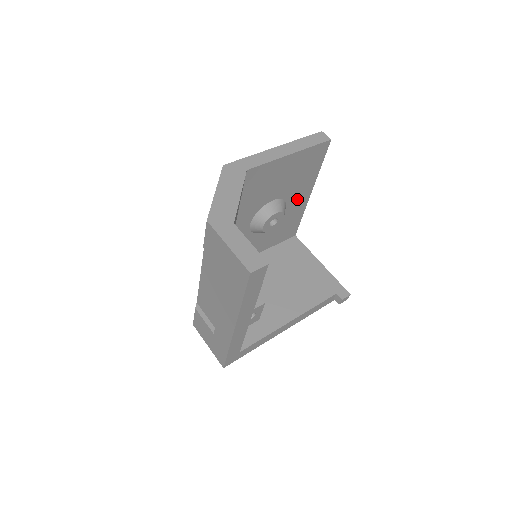
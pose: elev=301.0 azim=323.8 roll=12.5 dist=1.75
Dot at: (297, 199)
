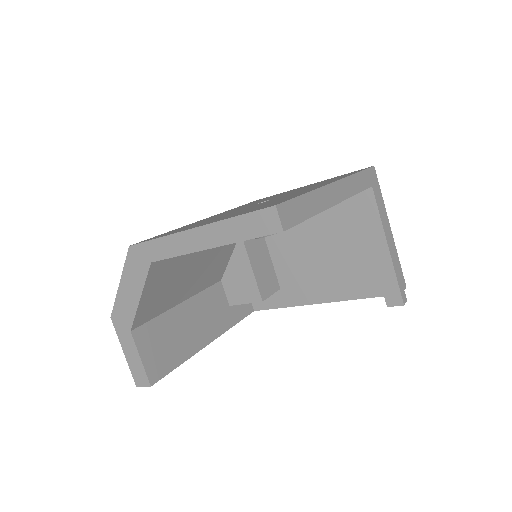
Dot at: occluded
